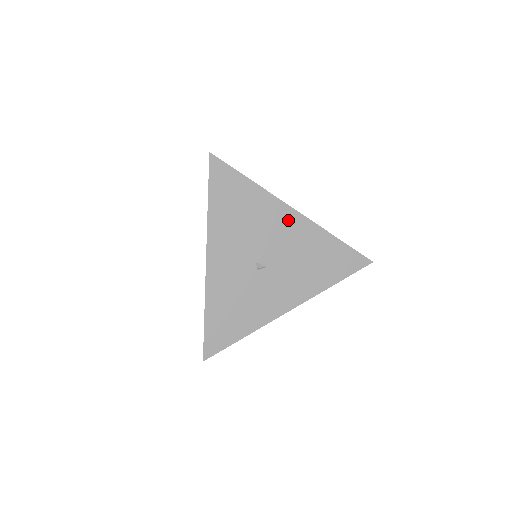
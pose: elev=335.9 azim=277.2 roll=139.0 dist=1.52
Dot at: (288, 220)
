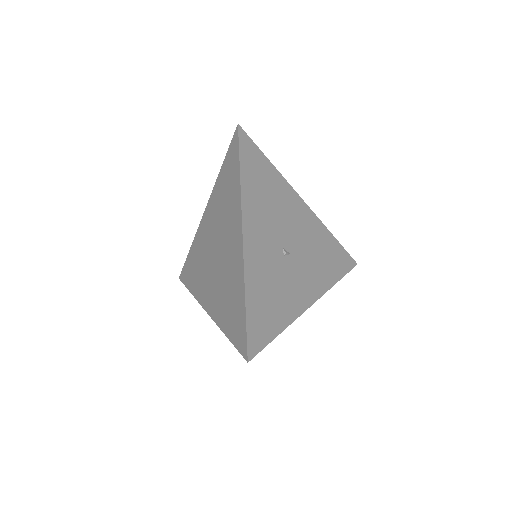
Dot at: (300, 210)
